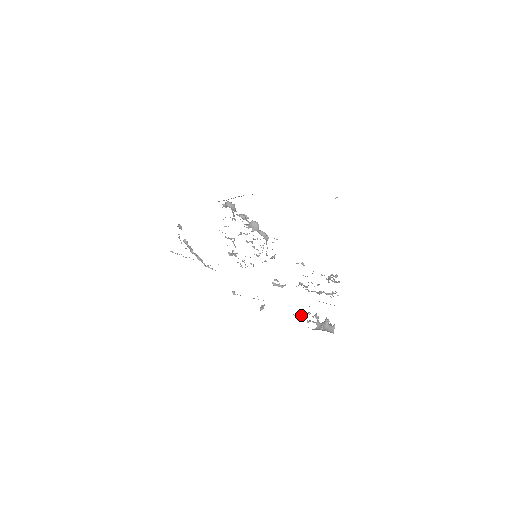
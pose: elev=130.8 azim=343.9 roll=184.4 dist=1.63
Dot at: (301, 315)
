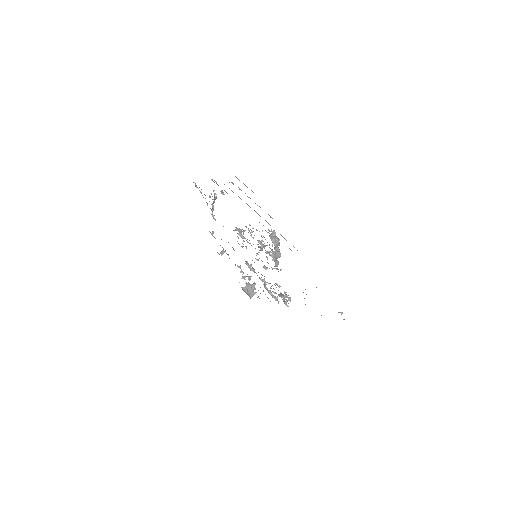
Dot at: occluded
